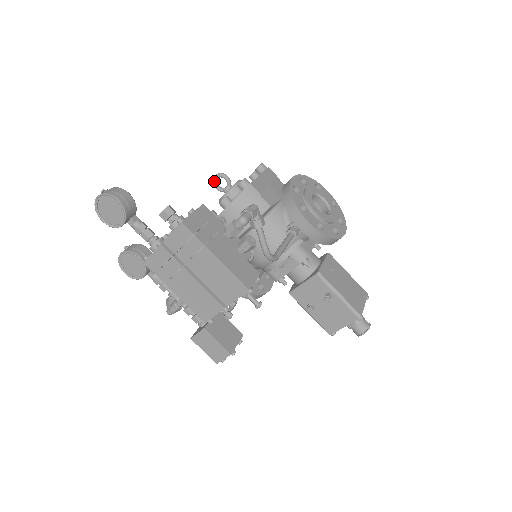
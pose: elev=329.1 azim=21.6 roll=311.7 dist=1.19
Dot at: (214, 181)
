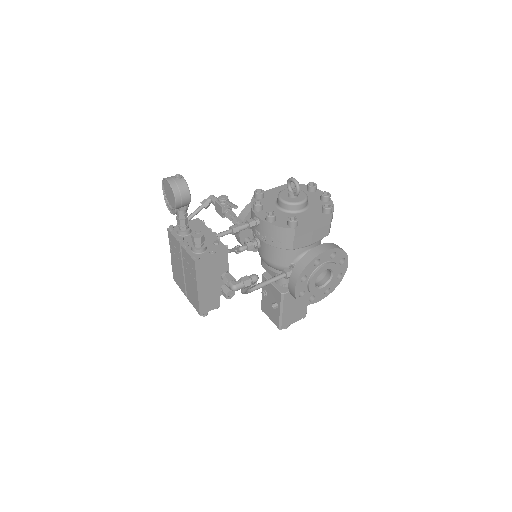
Dot at: (290, 180)
